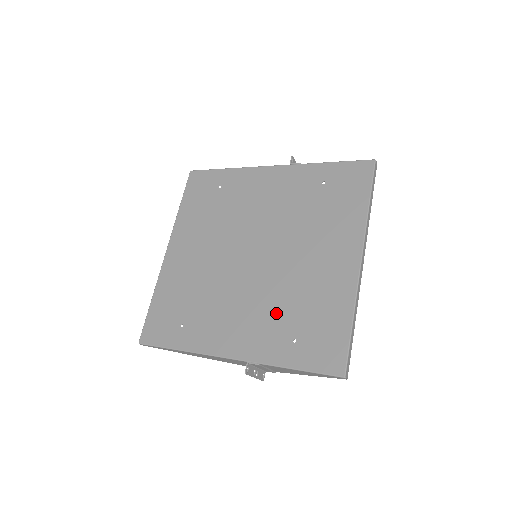
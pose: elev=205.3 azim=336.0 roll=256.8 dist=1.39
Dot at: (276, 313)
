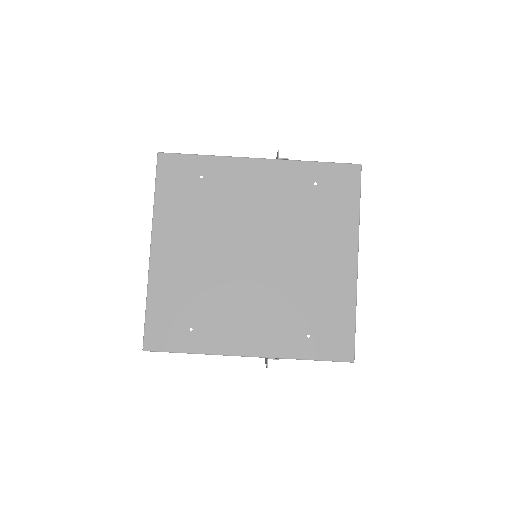
Dot at: (288, 313)
